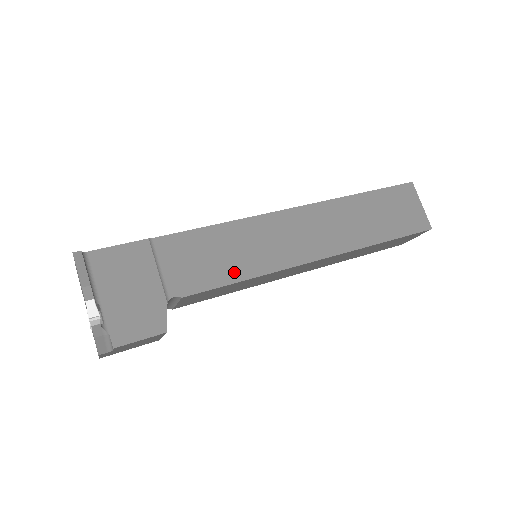
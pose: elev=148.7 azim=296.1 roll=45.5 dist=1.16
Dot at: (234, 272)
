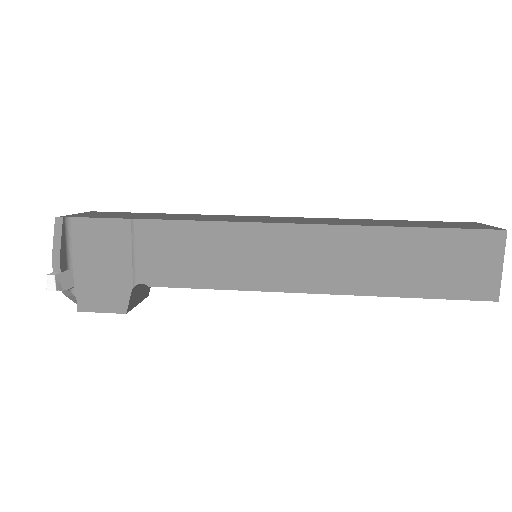
Dot at: (209, 277)
